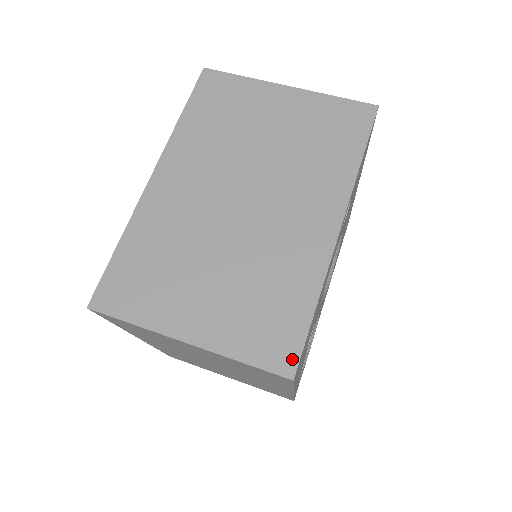
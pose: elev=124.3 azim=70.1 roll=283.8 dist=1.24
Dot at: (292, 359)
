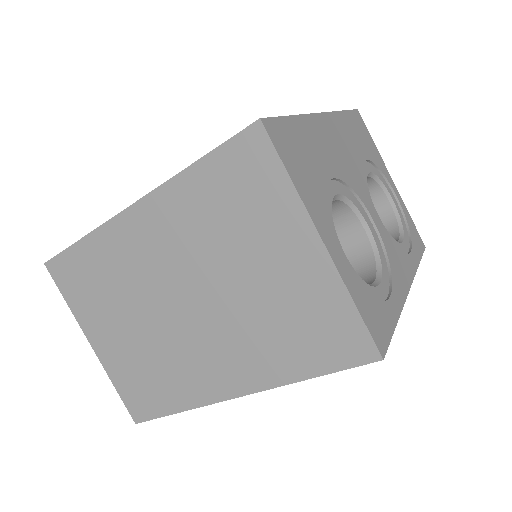
Dot at: (142, 416)
